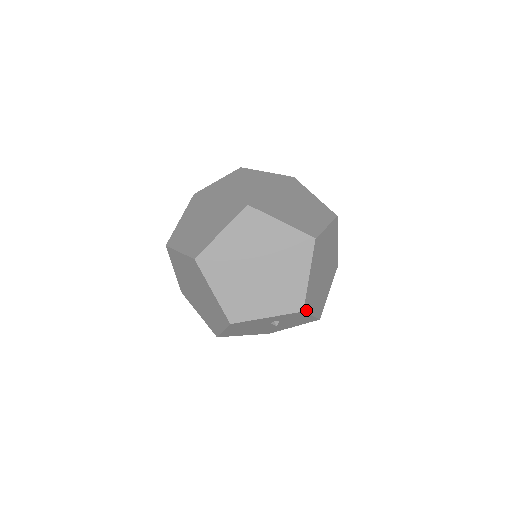
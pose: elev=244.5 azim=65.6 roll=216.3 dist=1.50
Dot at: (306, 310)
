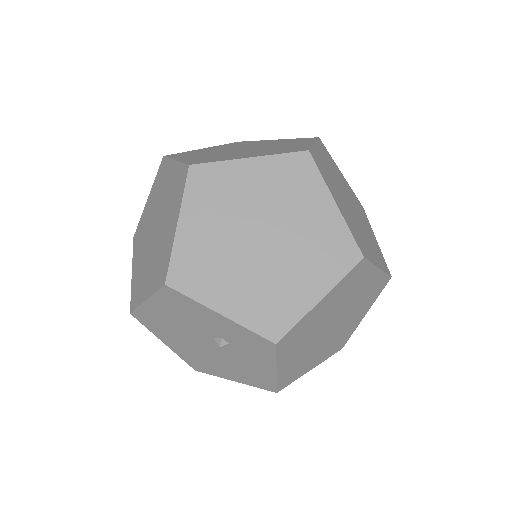
Dot at: (279, 349)
